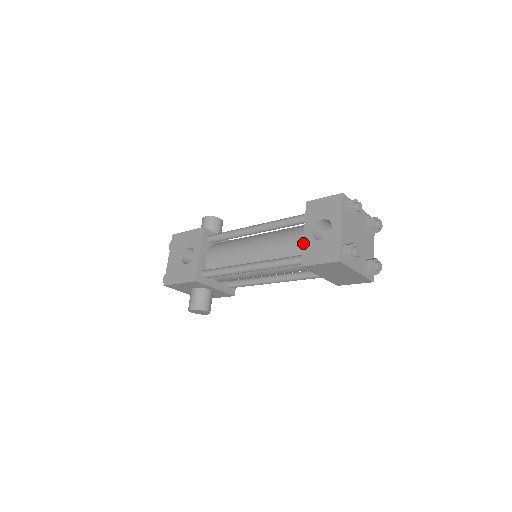
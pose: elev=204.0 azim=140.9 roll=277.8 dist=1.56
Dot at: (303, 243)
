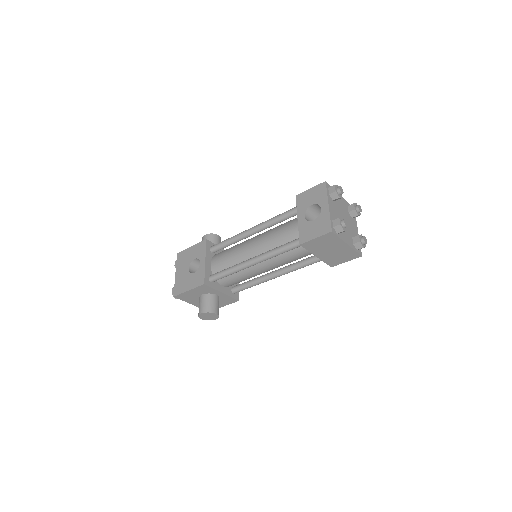
Dot at: (298, 227)
